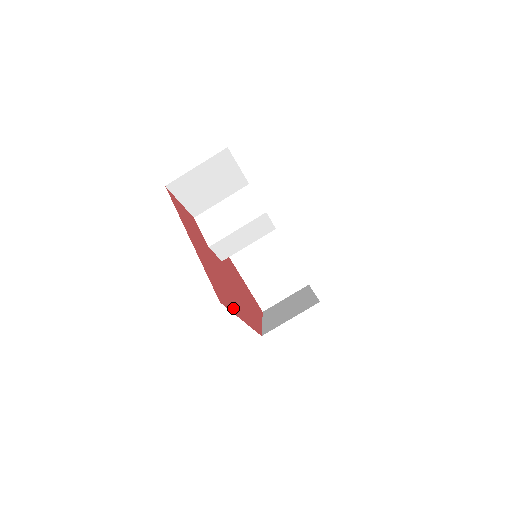
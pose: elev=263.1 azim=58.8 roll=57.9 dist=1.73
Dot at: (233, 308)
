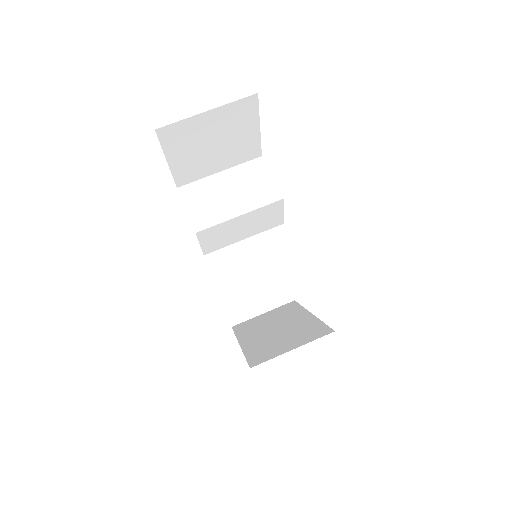
Dot at: occluded
